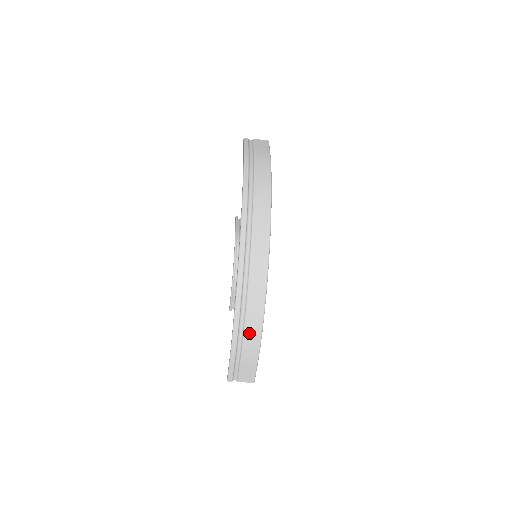
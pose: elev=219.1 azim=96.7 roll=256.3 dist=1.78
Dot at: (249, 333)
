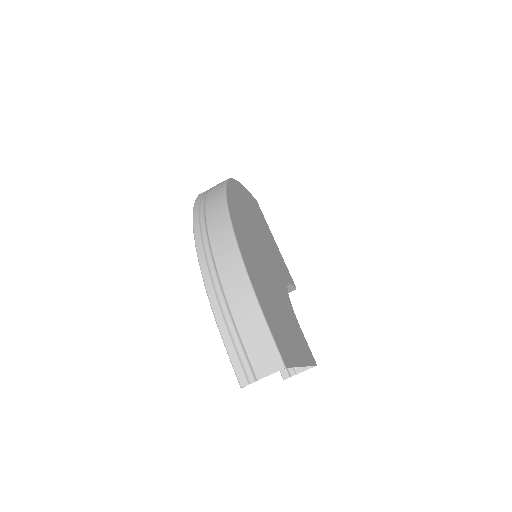
Dot at: (225, 271)
